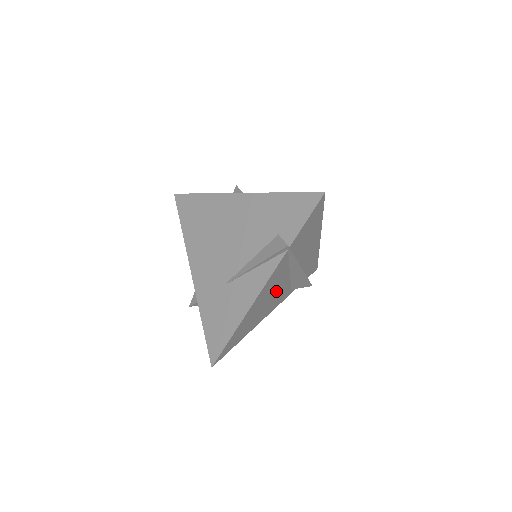
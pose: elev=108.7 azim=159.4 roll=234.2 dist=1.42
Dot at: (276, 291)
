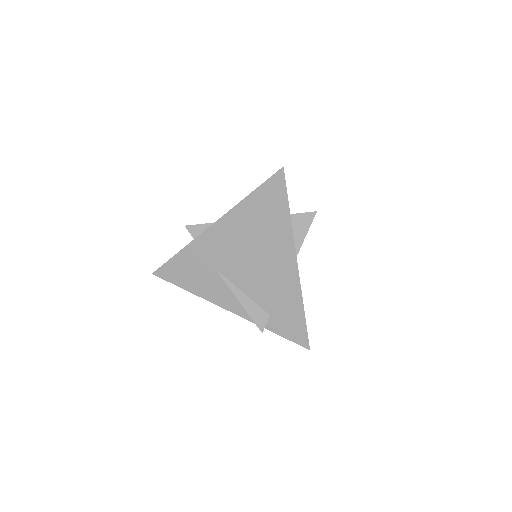
Dot at: occluded
